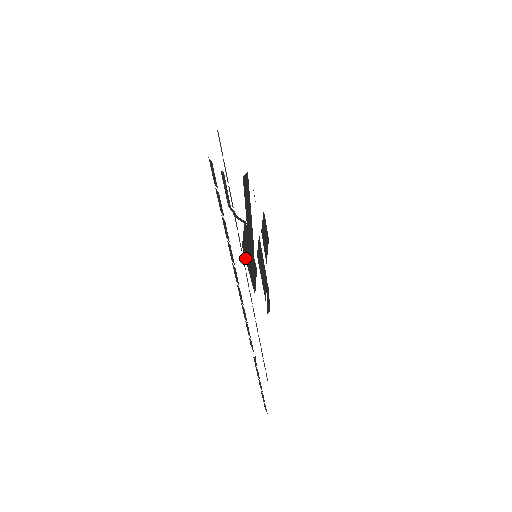
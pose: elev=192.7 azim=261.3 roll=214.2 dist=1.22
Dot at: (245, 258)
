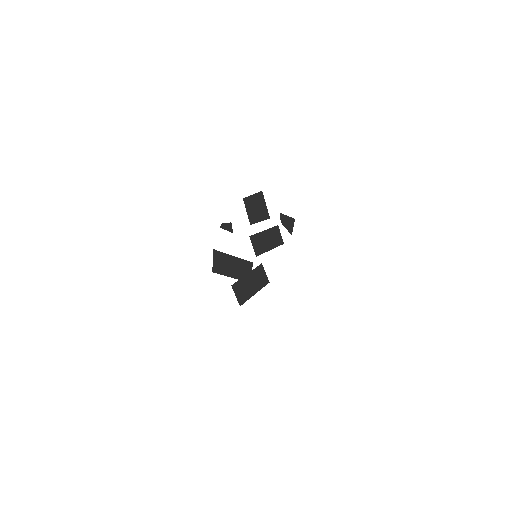
Dot at: occluded
